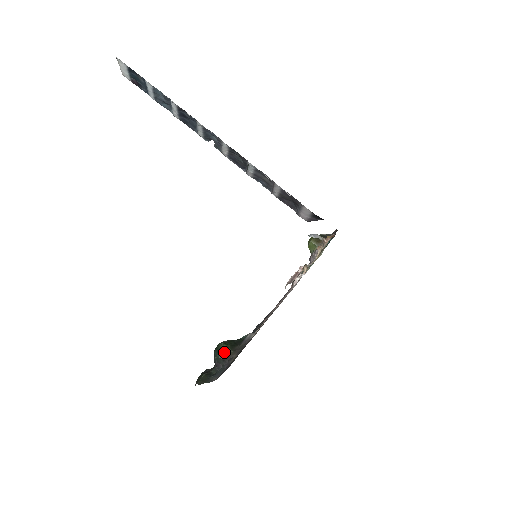
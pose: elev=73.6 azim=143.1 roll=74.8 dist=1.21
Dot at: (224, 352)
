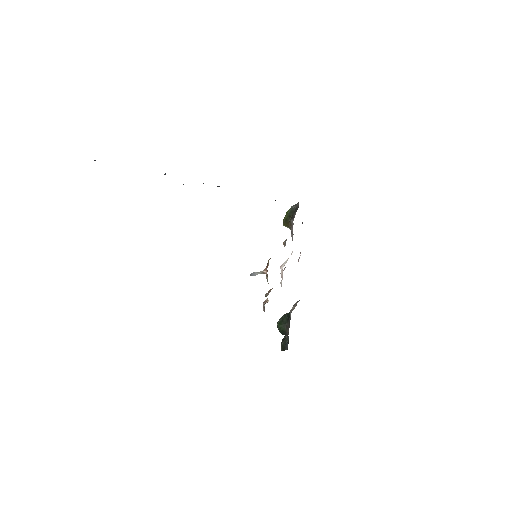
Dot at: (281, 331)
